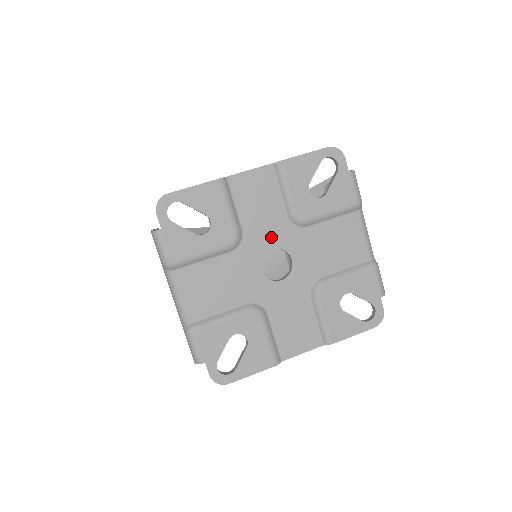
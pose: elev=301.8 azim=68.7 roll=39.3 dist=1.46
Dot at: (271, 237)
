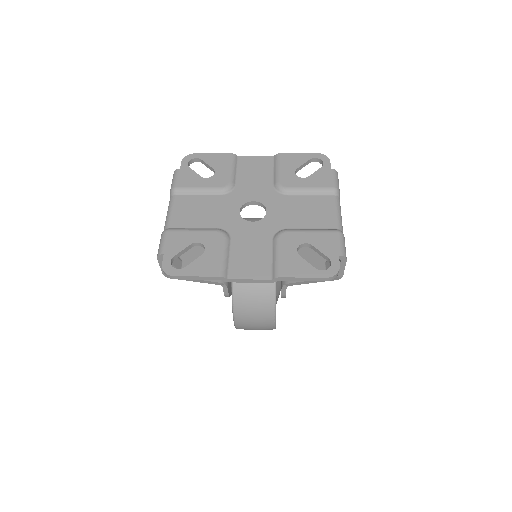
Dot at: (256, 194)
